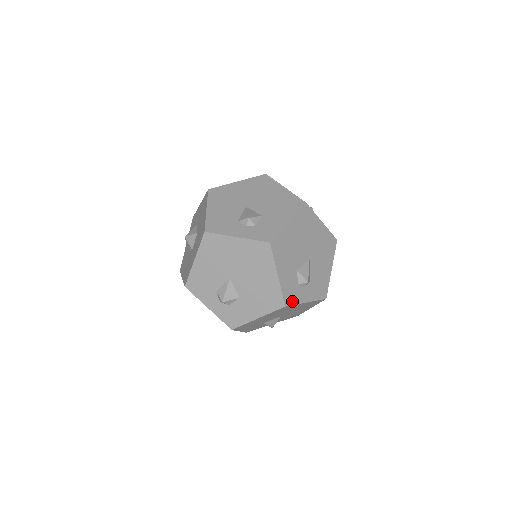
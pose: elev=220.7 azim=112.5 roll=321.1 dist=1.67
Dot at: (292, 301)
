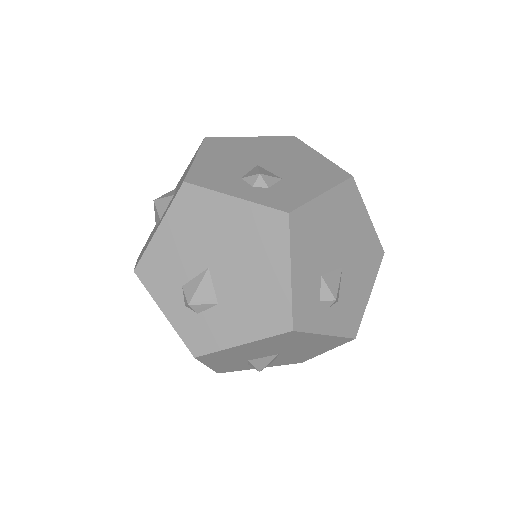
Dot at: occluded
